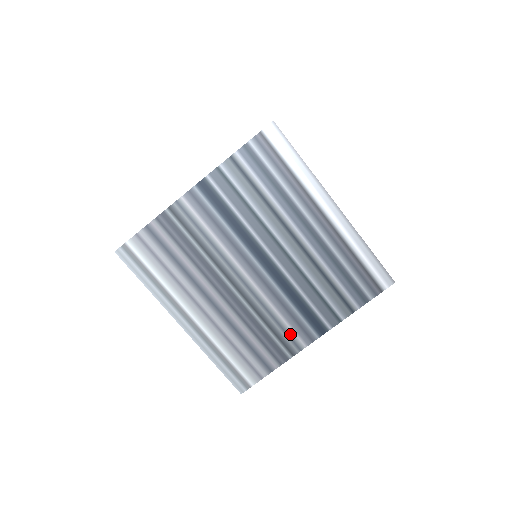
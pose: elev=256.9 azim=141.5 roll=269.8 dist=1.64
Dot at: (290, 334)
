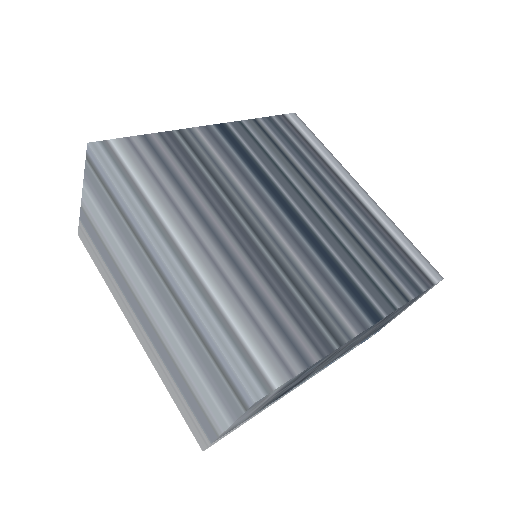
Dot at: (331, 310)
